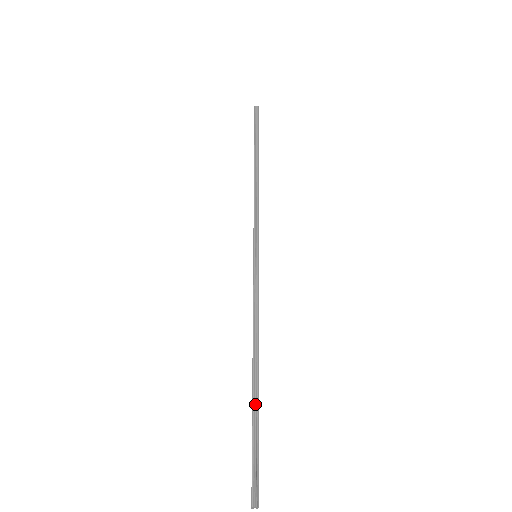
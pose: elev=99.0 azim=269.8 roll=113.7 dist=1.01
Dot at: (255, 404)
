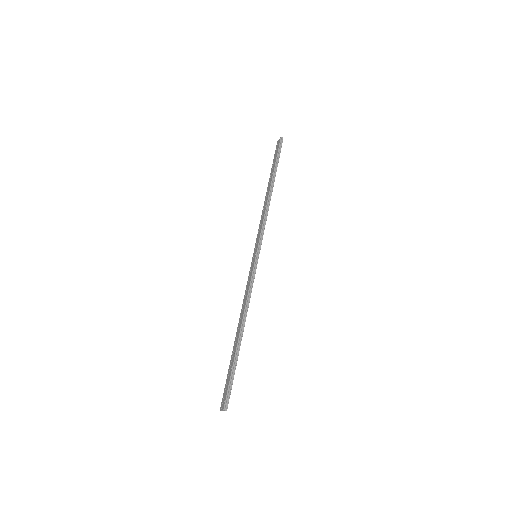
Dot at: (237, 353)
